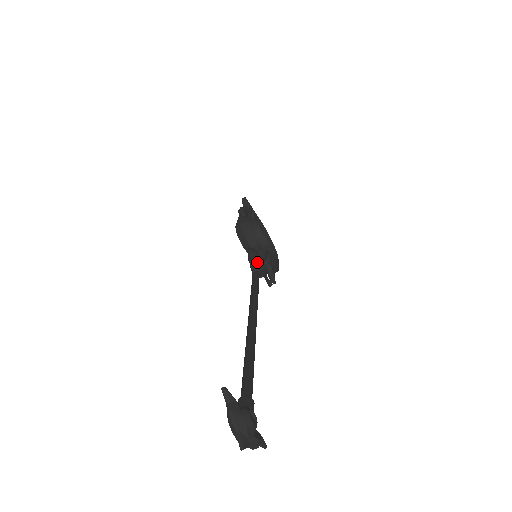
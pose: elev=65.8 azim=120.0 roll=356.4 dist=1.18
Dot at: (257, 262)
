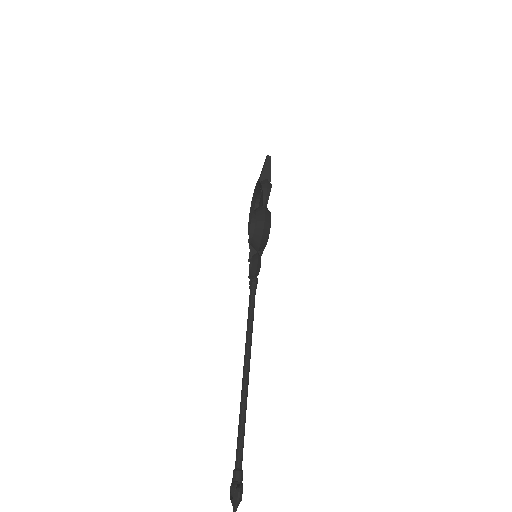
Dot at: (257, 275)
